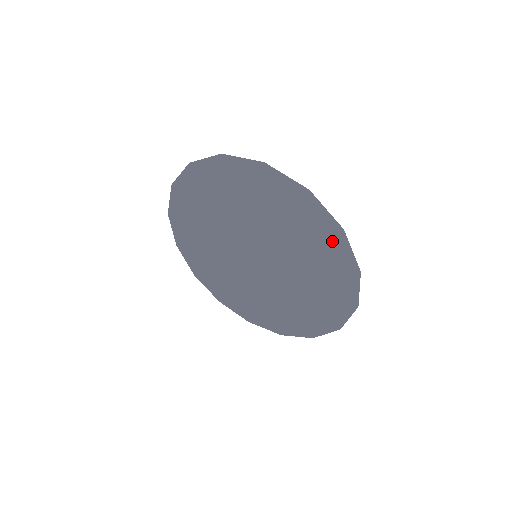
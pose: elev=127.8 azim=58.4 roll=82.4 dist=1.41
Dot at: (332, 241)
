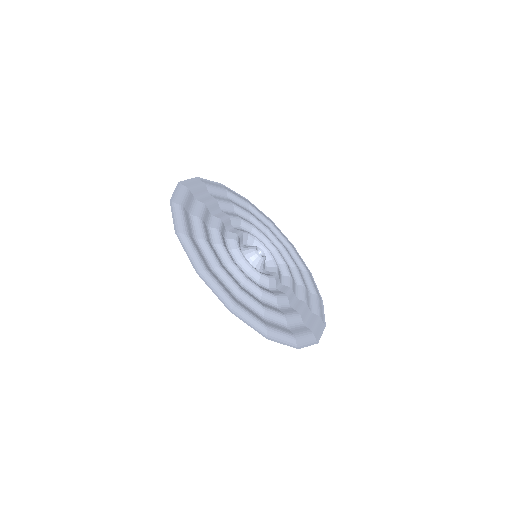
Dot at: (242, 306)
